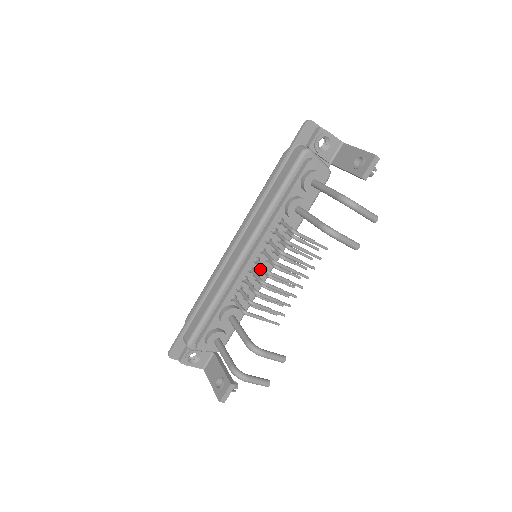
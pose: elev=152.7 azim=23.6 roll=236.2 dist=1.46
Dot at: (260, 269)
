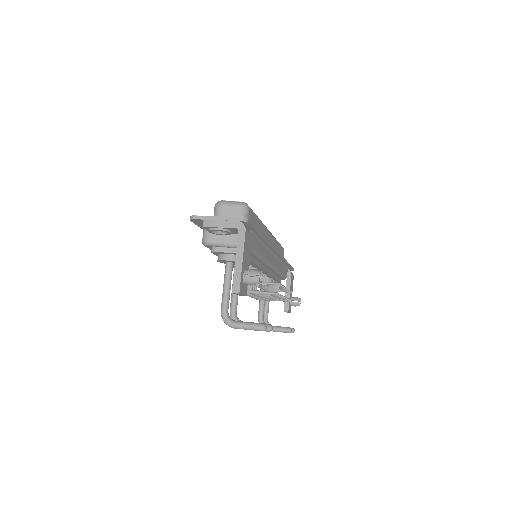
Dot at: occluded
